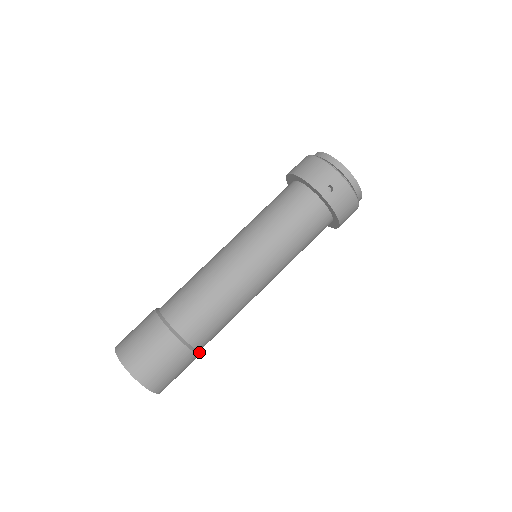
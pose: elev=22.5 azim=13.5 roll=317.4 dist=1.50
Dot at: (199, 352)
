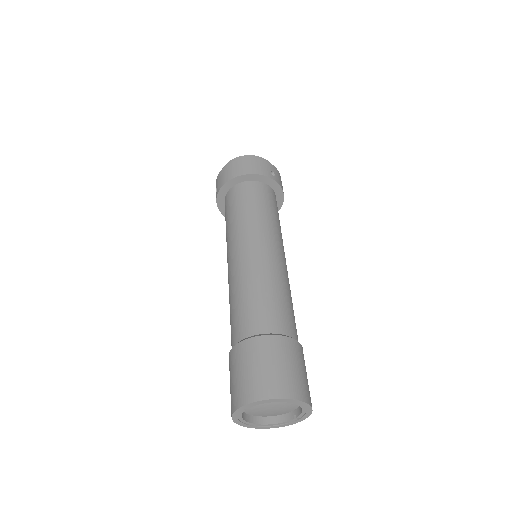
Dot at: occluded
